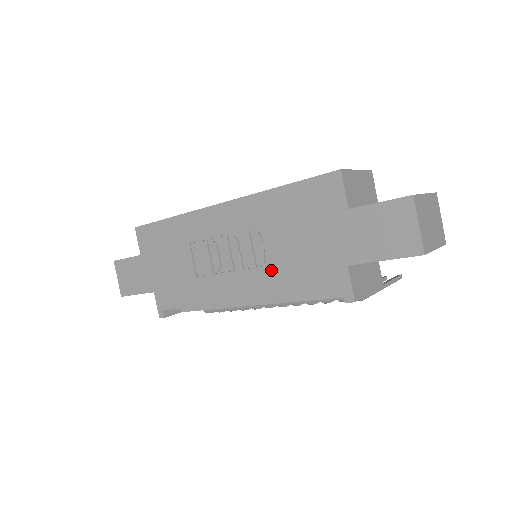
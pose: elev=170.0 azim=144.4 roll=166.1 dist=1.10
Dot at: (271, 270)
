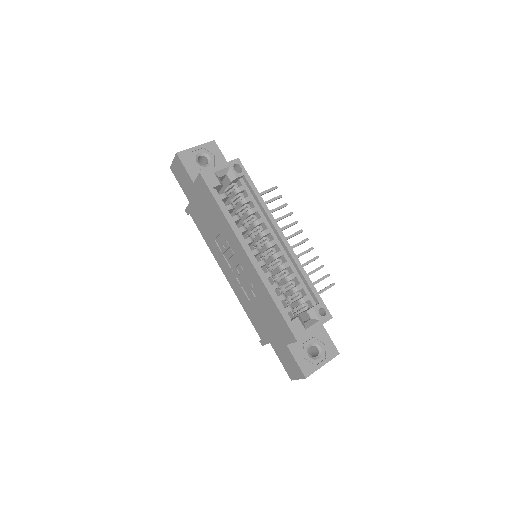
Dot at: (245, 297)
